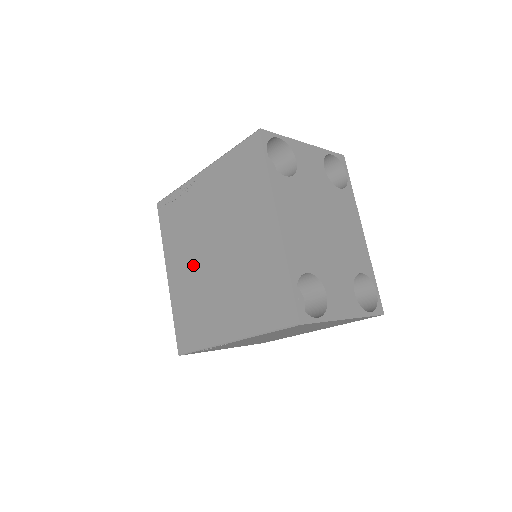
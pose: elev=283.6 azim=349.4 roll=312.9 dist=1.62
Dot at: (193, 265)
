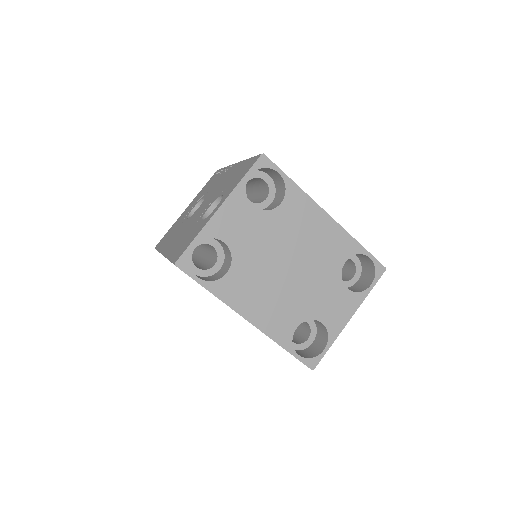
Dot at: occluded
